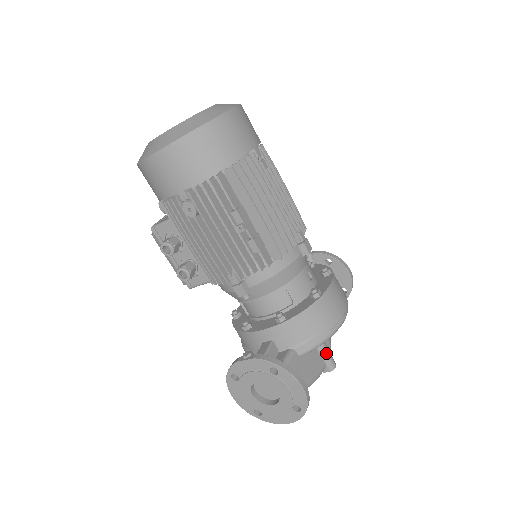
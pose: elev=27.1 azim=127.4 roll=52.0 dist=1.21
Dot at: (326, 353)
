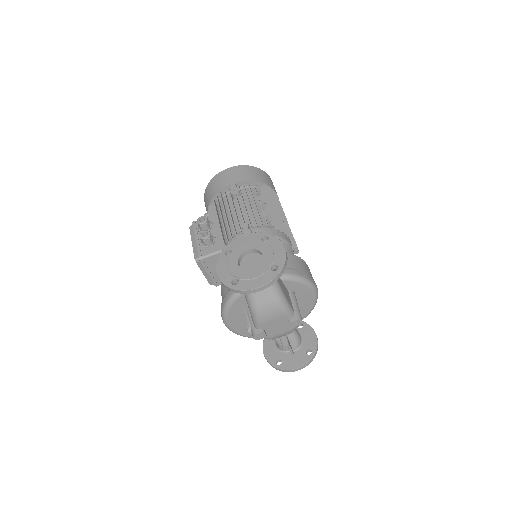
Dot at: (297, 305)
